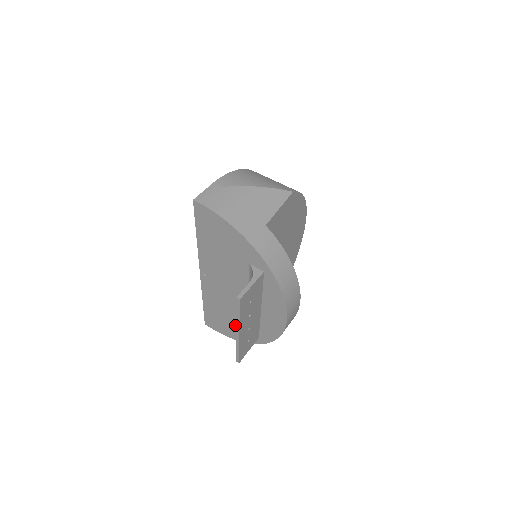
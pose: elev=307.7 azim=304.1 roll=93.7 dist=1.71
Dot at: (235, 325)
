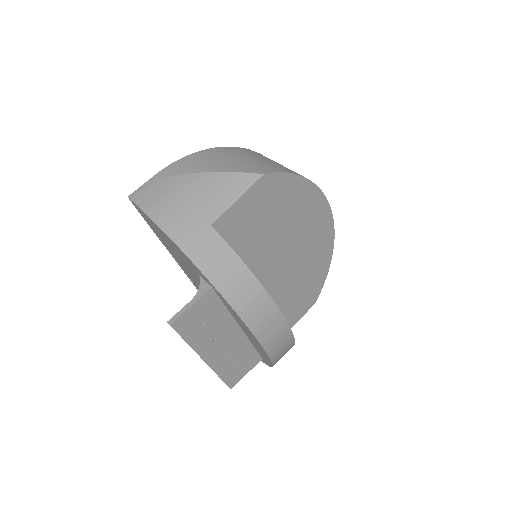
Dot at: occluded
